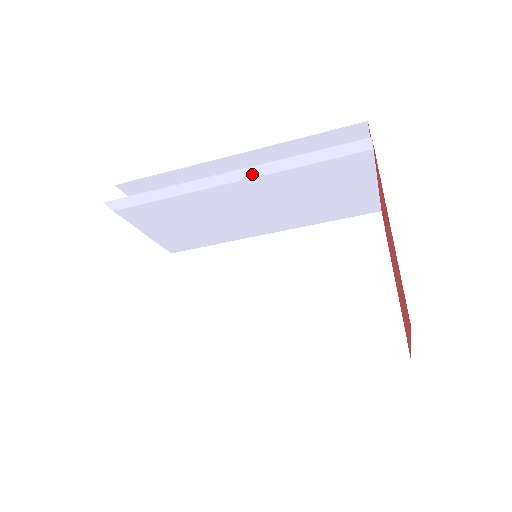
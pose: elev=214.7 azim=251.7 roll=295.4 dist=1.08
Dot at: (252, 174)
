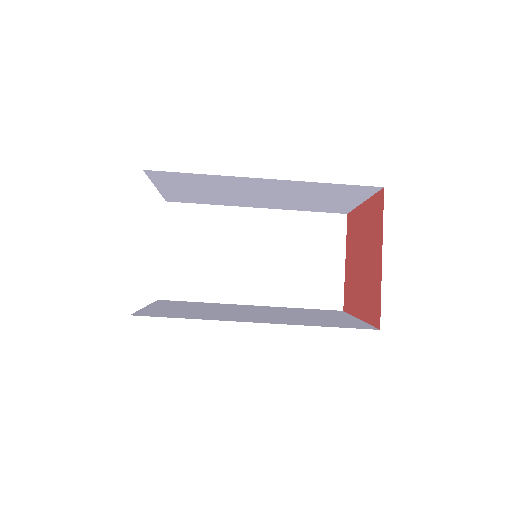
Dot at: (271, 216)
